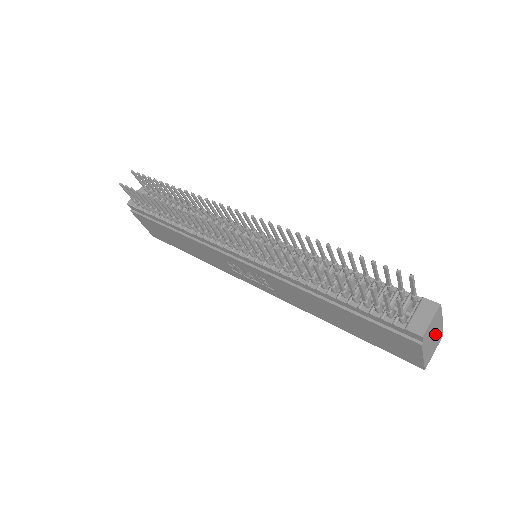
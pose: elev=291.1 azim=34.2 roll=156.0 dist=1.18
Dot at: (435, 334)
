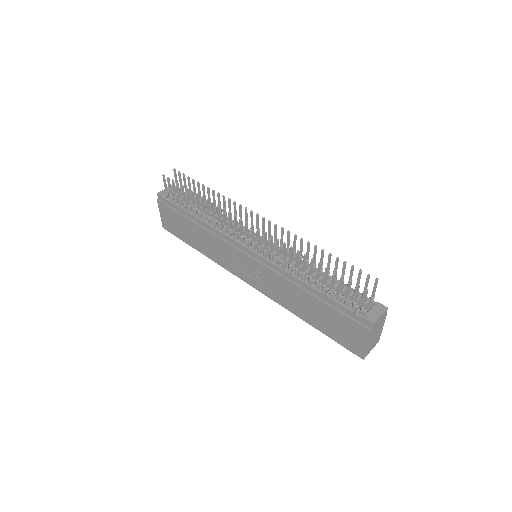
Dot at: (377, 332)
